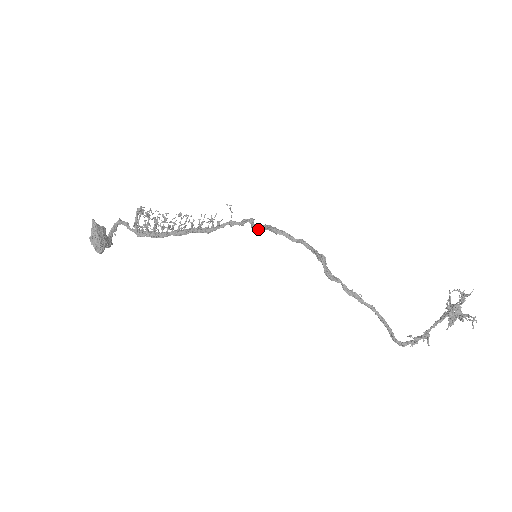
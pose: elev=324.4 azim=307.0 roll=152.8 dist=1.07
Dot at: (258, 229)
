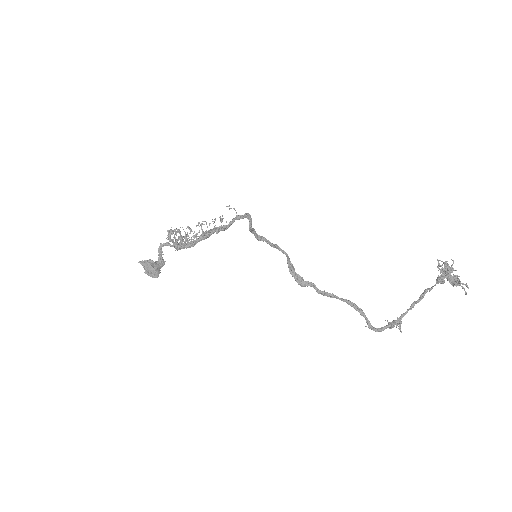
Dot at: (251, 231)
